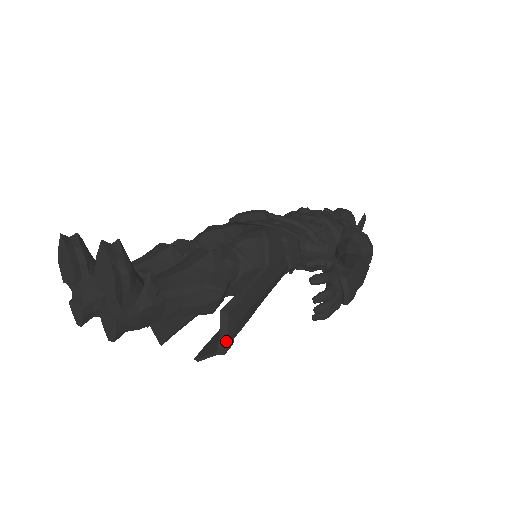
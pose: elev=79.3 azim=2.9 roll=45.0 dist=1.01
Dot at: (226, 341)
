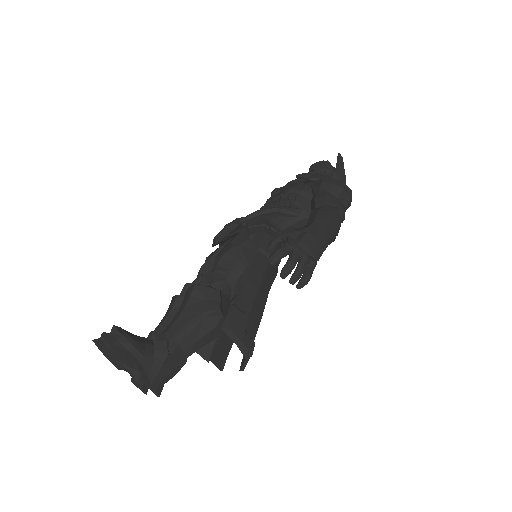
Dot at: (244, 346)
